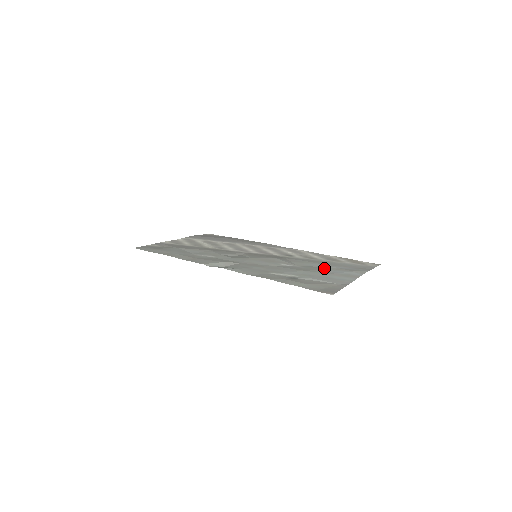
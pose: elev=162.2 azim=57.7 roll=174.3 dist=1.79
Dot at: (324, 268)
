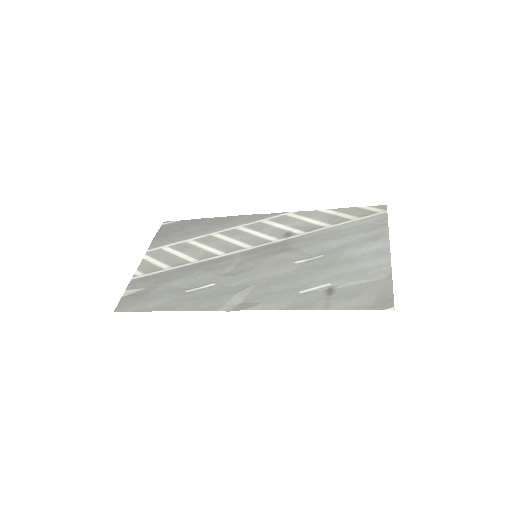
Dot at: (344, 249)
